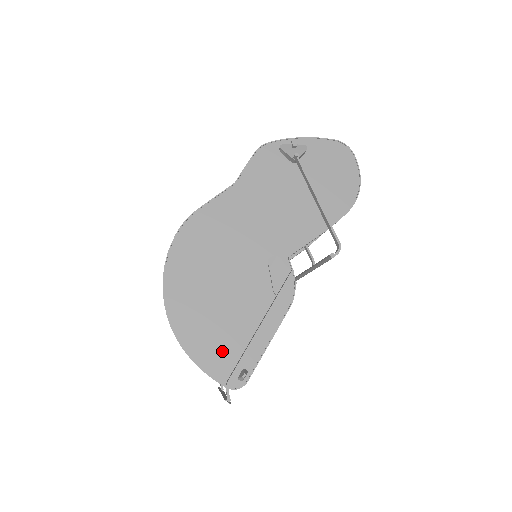
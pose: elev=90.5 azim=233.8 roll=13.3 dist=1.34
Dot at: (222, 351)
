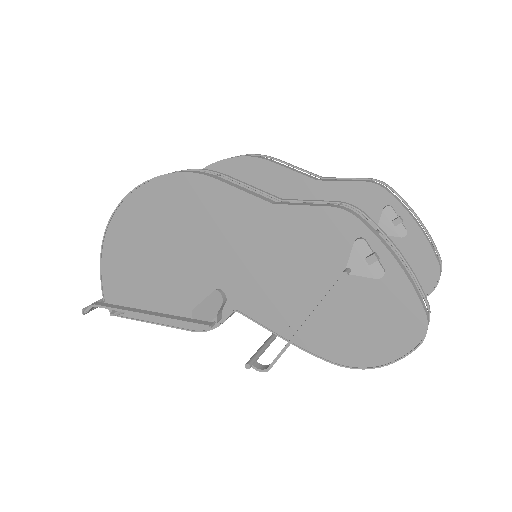
Dot at: (122, 282)
